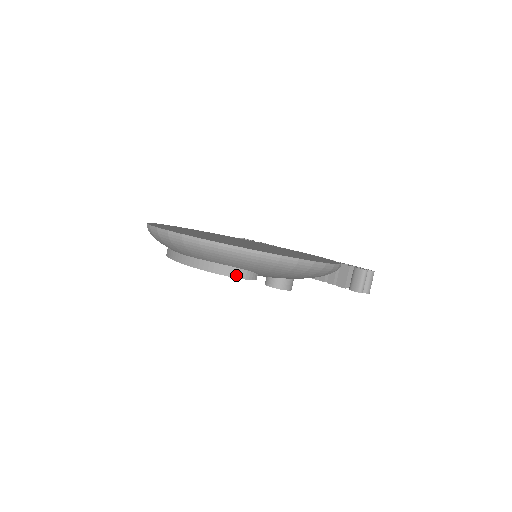
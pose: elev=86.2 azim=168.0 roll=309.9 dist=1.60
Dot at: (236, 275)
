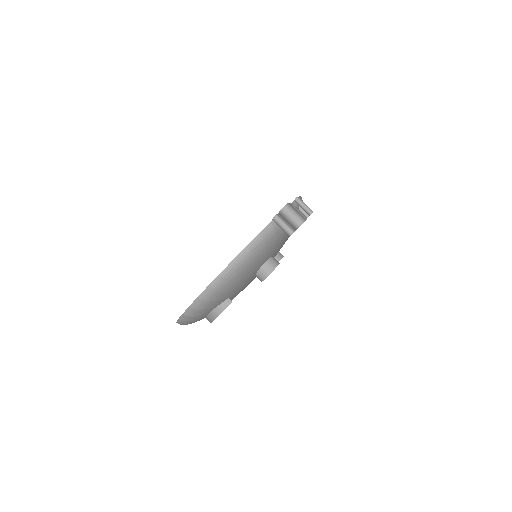
Dot at: (216, 315)
